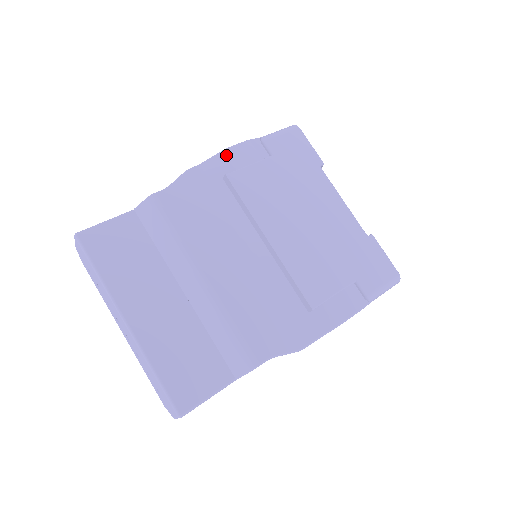
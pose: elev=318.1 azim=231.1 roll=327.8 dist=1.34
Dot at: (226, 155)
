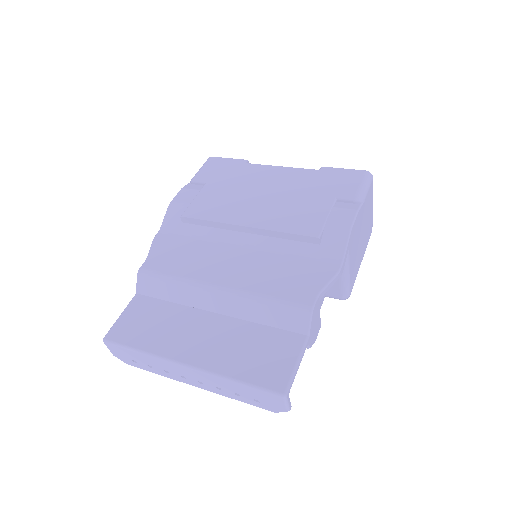
Dot at: (172, 207)
